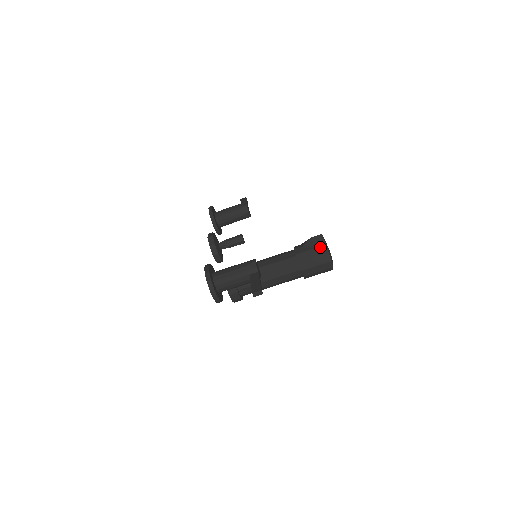
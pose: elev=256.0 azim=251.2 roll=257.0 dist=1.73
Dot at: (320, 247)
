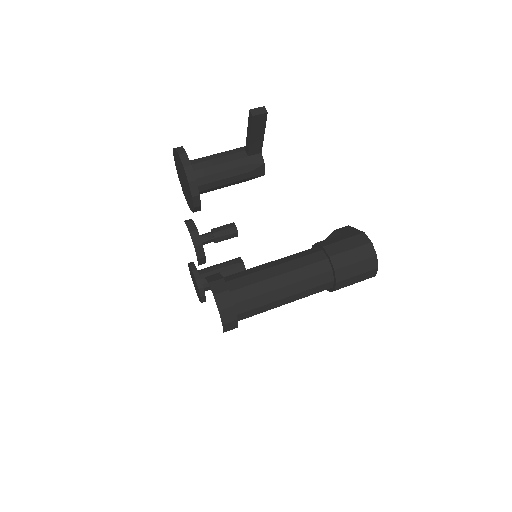
Dot at: (350, 232)
